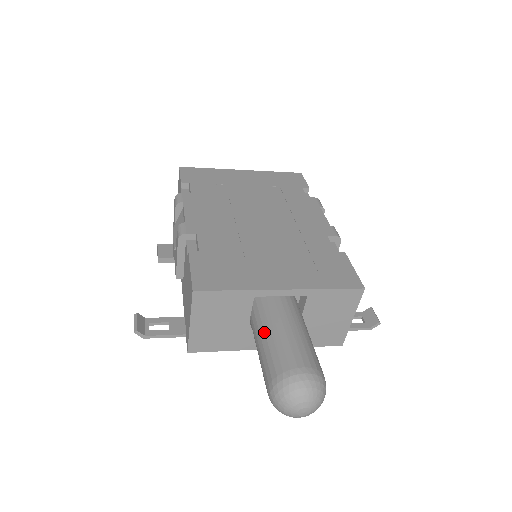
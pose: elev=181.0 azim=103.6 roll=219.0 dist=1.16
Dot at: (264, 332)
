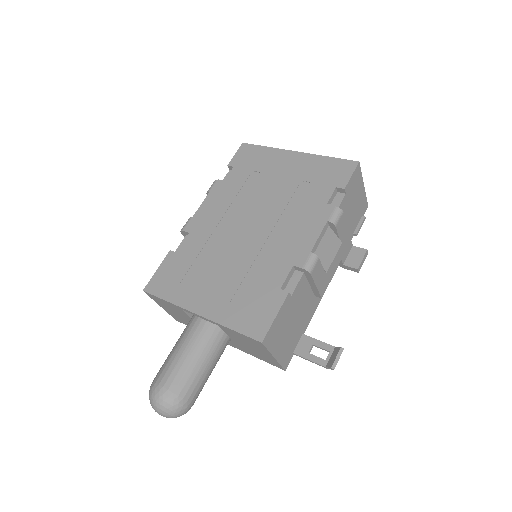
Dot at: (177, 341)
